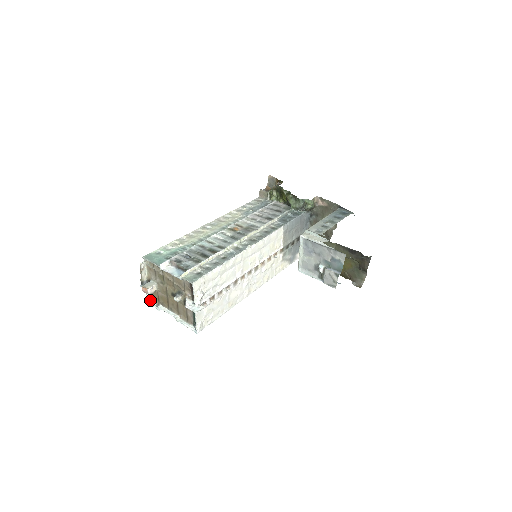
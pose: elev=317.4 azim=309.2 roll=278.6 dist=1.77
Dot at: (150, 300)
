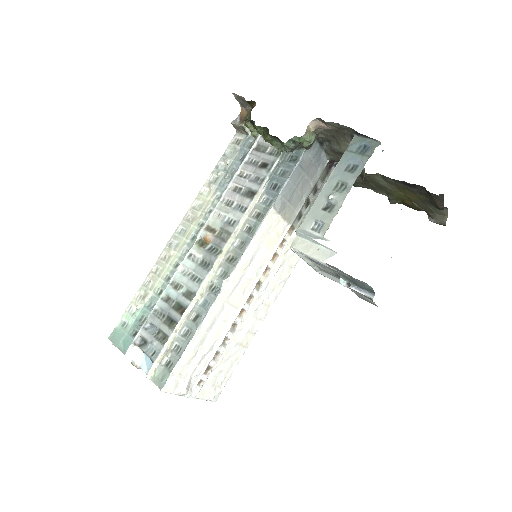
Dot at: occluded
